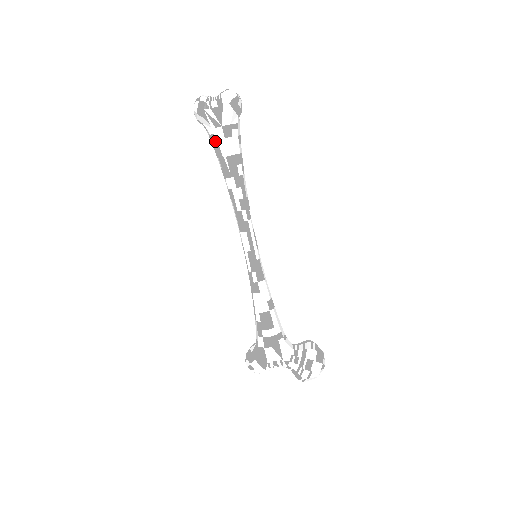
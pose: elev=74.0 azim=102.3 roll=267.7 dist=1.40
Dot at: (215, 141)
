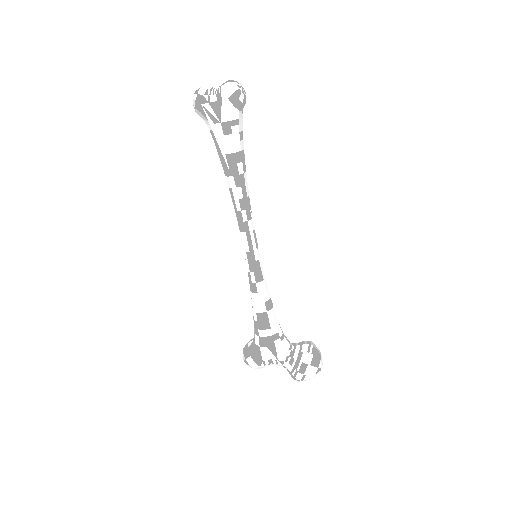
Dot at: (214, 137)
